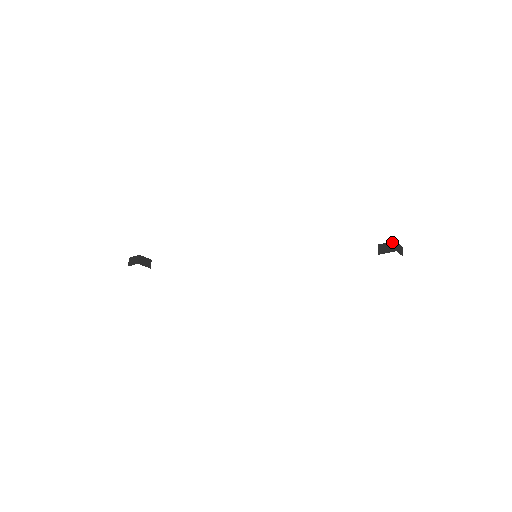
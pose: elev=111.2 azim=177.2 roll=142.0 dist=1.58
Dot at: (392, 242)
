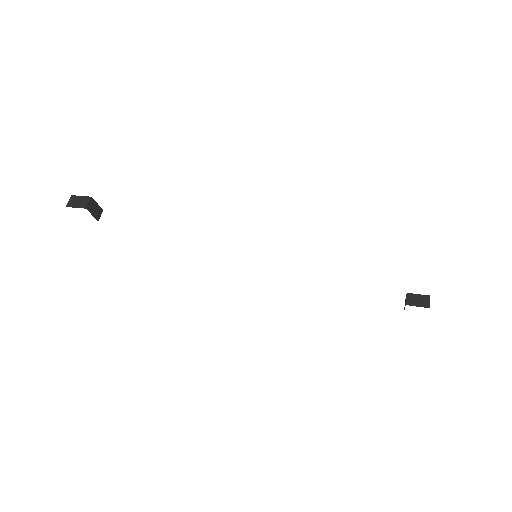
Dot at: (426, 296)
